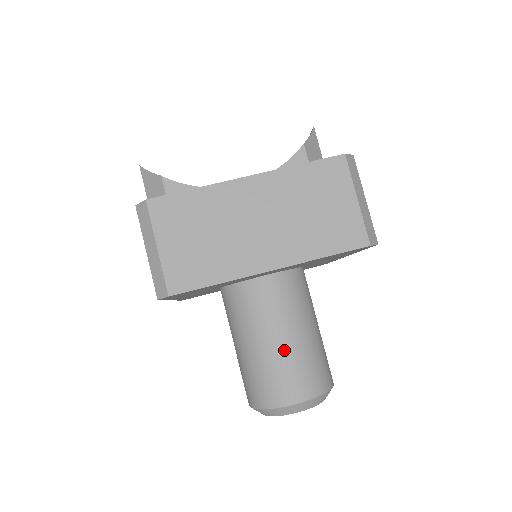
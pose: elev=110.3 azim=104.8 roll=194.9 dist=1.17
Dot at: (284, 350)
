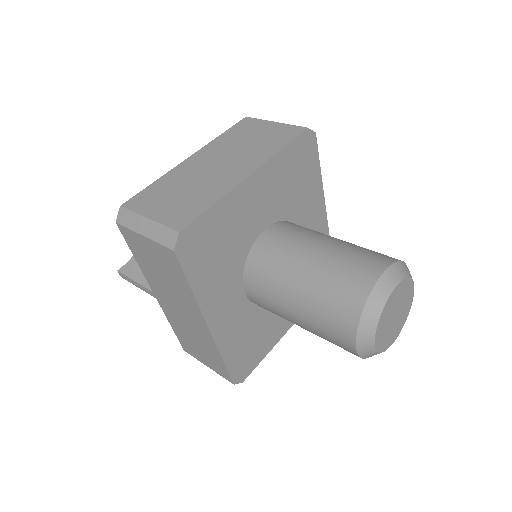
Dot at: (328, 254)
